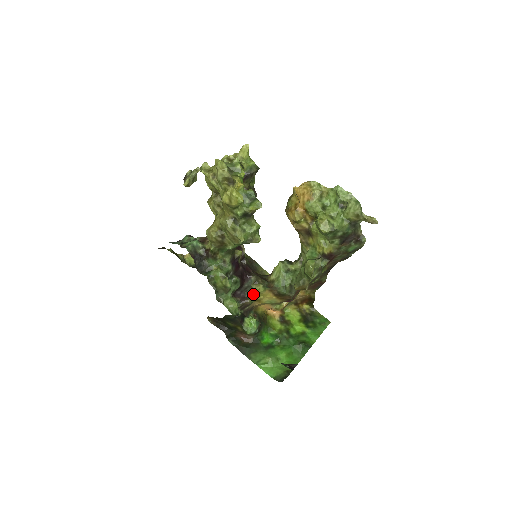
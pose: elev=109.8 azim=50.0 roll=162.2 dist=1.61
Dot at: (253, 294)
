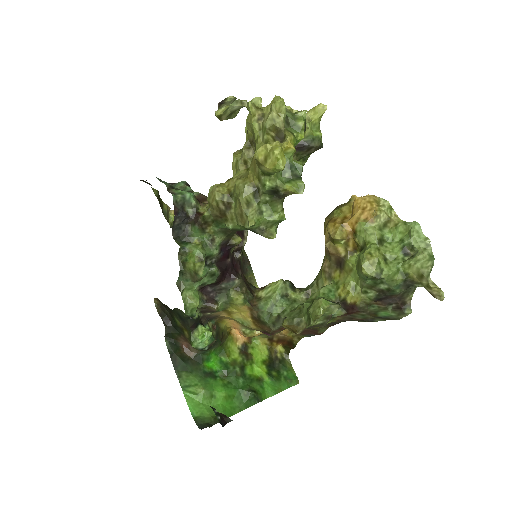
Dot at: (226, 301)
